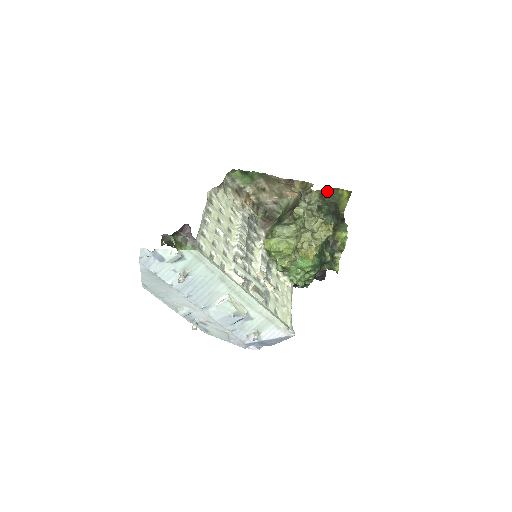
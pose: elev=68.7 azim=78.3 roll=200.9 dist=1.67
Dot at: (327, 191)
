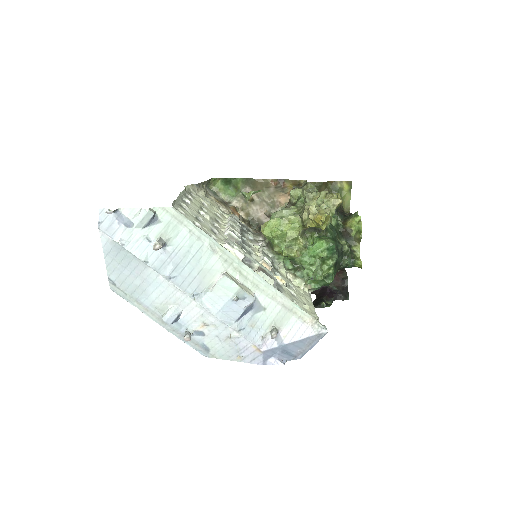
Dot at: (324, 183)
